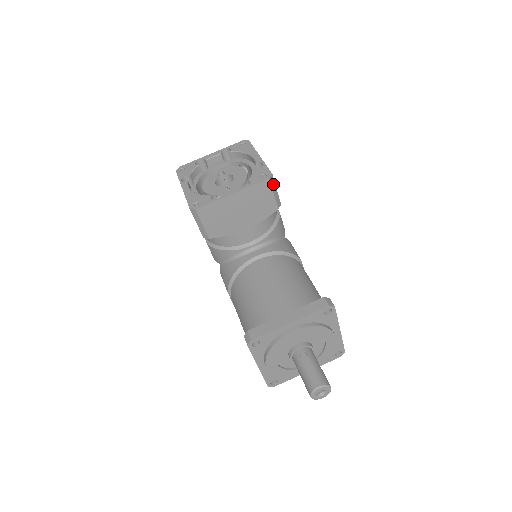
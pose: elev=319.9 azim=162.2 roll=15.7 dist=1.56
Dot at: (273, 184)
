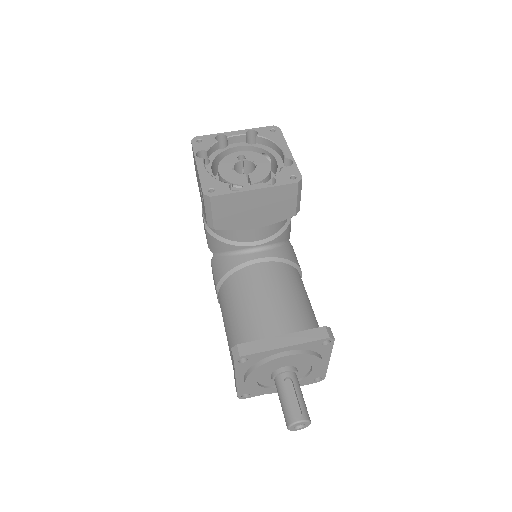
Dot at: (300, 189)
